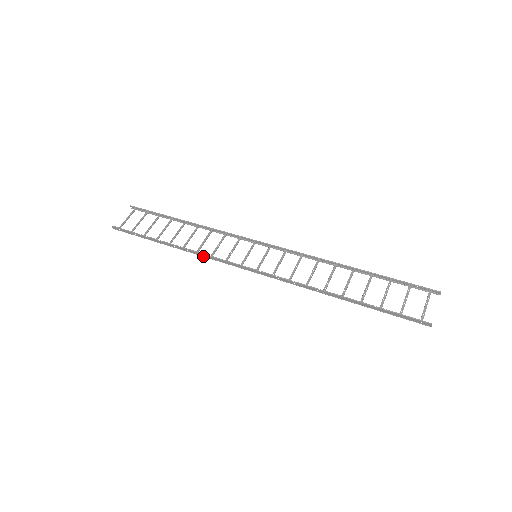
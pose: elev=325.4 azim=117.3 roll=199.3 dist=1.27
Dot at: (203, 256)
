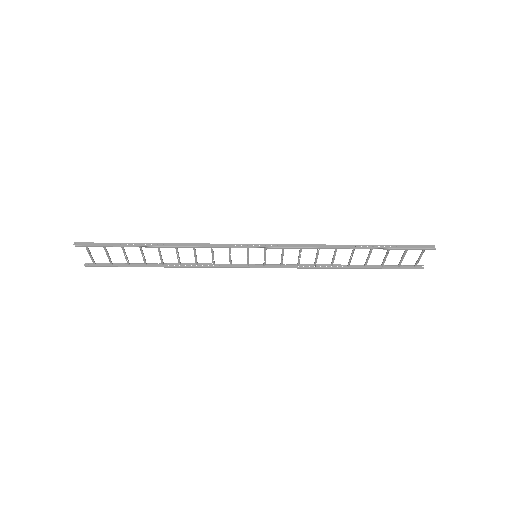
Dot at: (200, 247)
